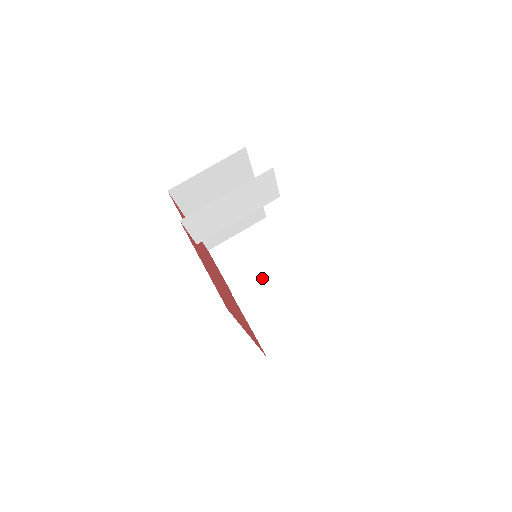
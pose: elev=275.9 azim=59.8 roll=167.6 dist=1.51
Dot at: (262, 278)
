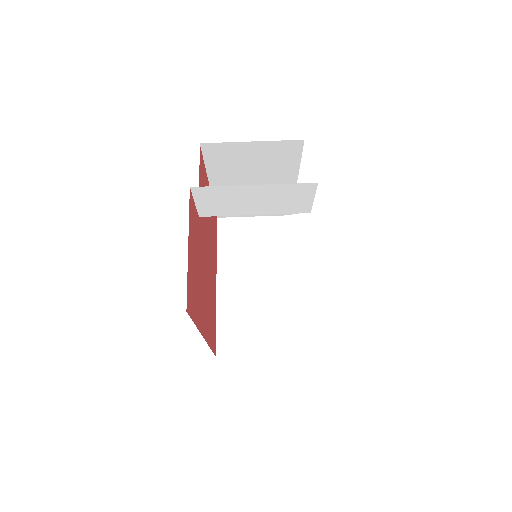
Dot at: (254, 275)
